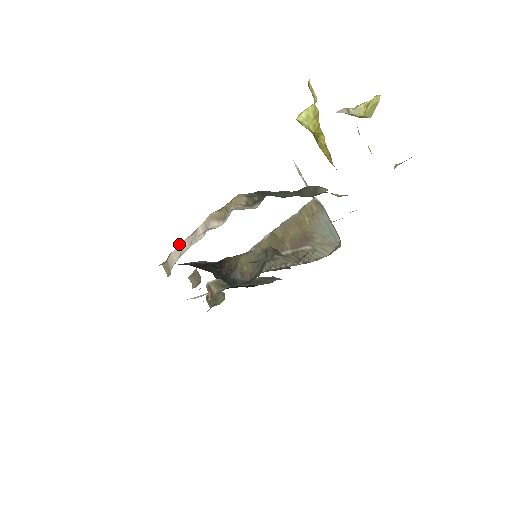
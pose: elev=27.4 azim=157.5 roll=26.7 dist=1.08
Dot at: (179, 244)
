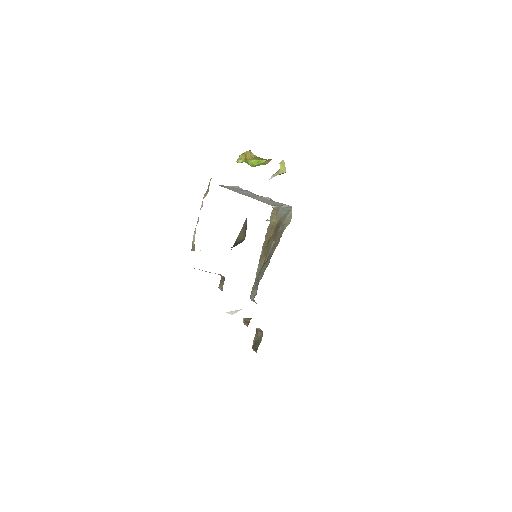
Dot at: (195, 229)
